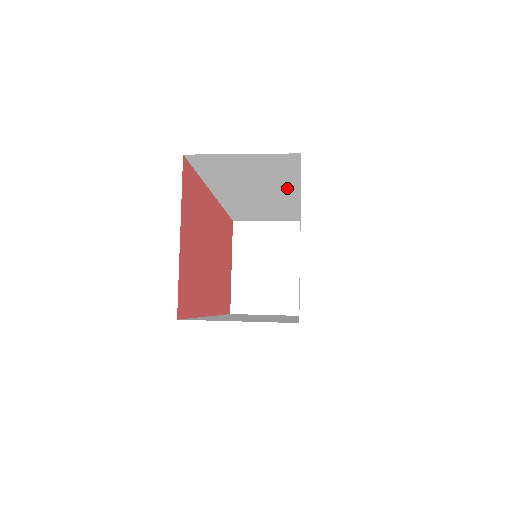
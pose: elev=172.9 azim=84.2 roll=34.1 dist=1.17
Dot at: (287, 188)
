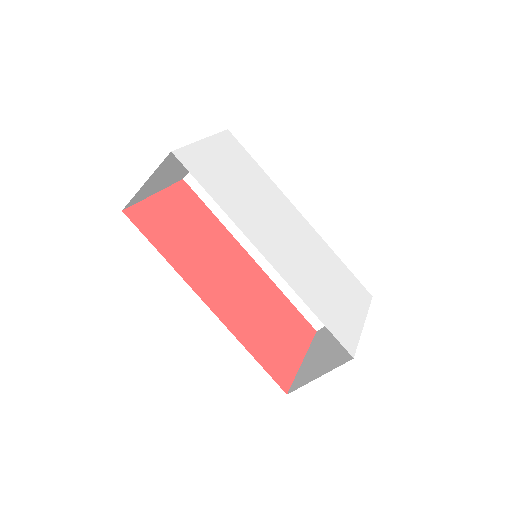
Dot at: occluded
